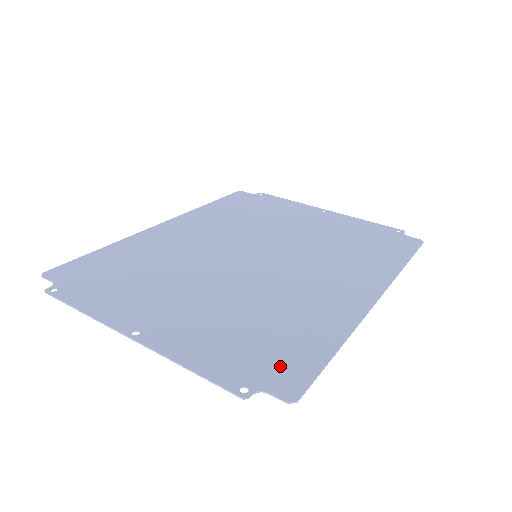
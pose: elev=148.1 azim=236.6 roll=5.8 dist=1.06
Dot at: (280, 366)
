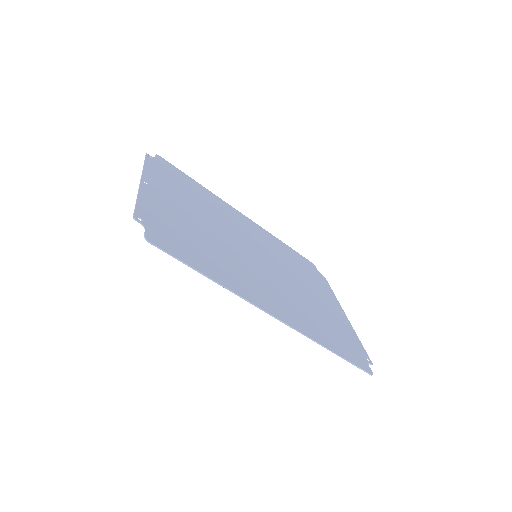
Dot at: (170, 240)
